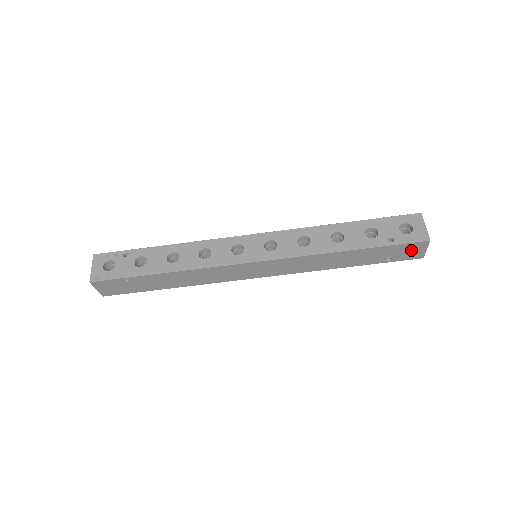
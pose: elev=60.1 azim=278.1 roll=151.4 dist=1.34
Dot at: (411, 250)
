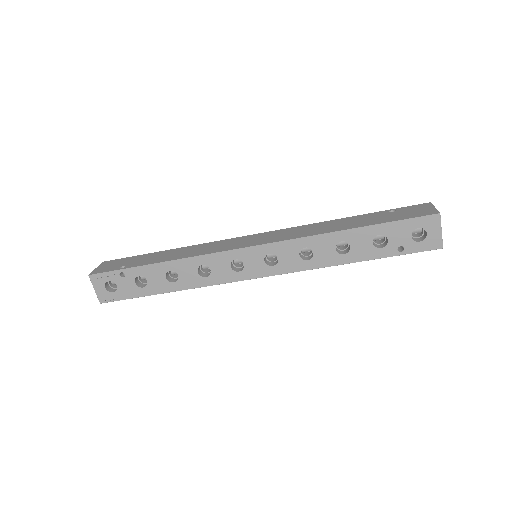
Dot at: occluded
